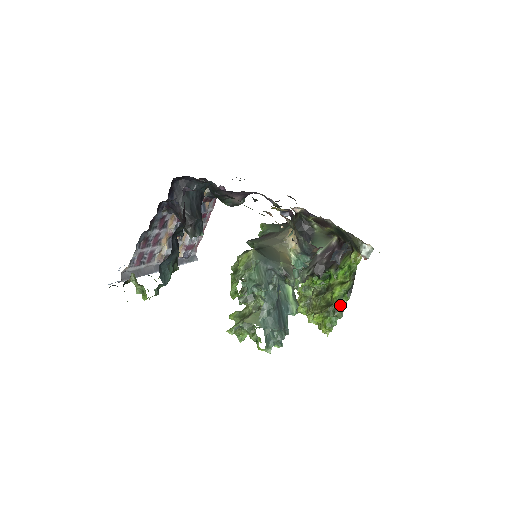
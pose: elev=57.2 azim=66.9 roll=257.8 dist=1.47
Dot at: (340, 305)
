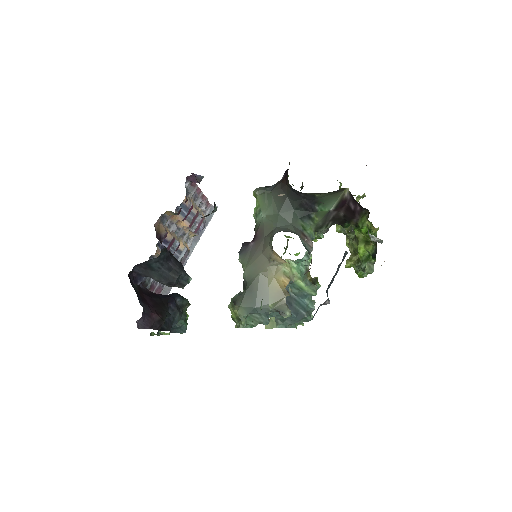
Dot at: (368, 263)
